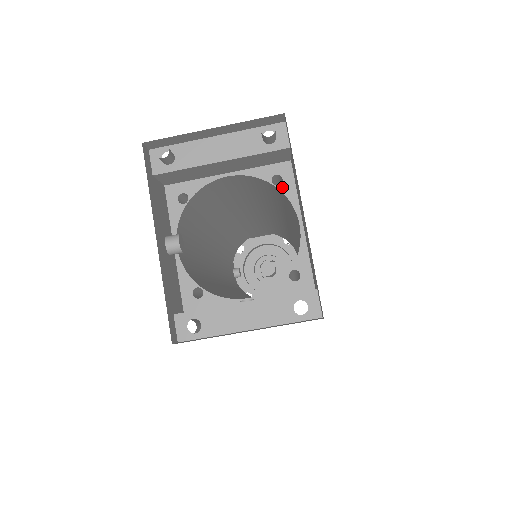
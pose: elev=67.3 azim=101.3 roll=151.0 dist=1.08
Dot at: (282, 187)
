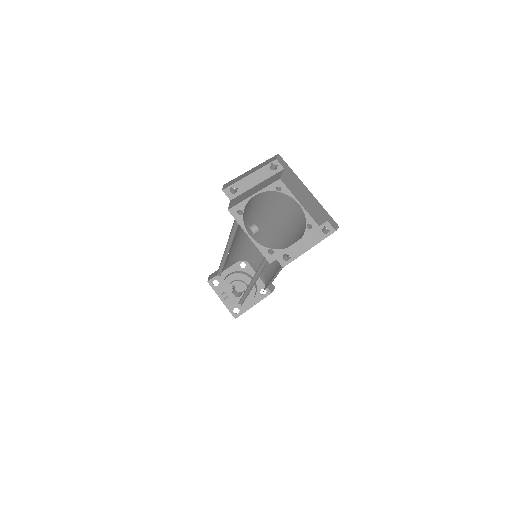
Dot at: (282, 191)
